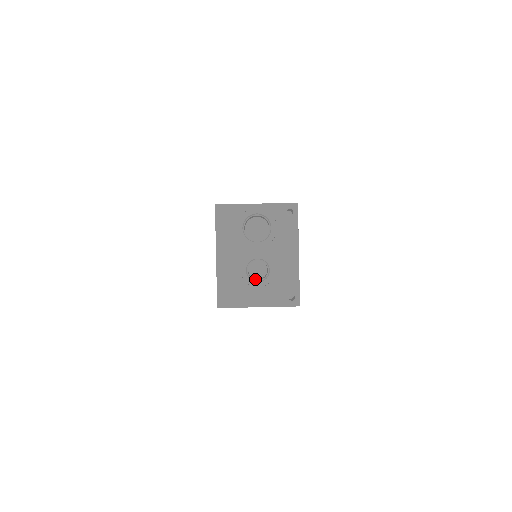
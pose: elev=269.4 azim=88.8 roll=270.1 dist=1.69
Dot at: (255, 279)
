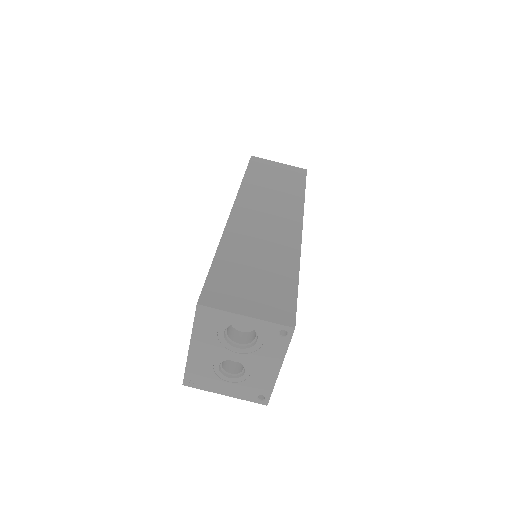
Dot at: (229, 366)
